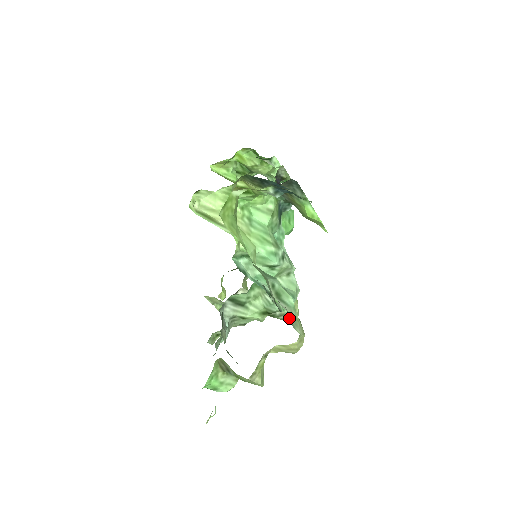
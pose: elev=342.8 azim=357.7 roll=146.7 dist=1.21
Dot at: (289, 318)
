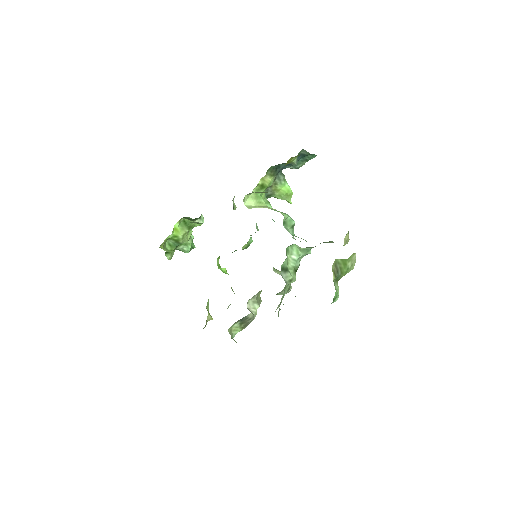
Dot at: occluded
